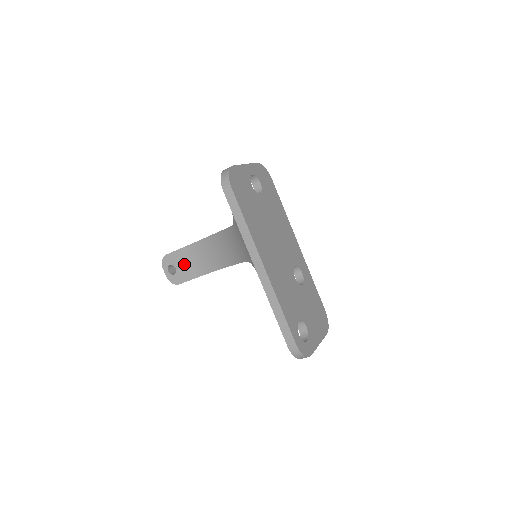
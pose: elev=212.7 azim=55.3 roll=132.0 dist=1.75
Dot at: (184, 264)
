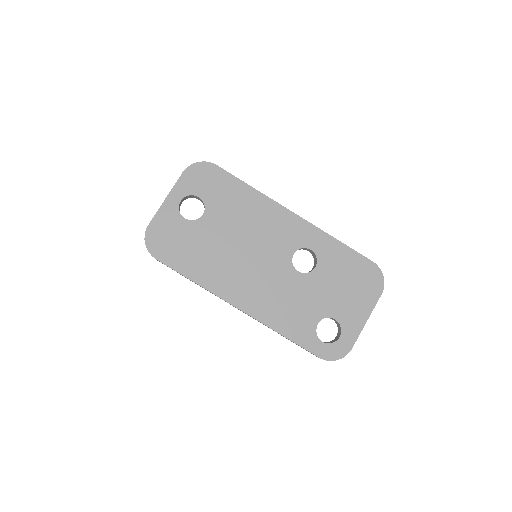
Dot at: occluded
